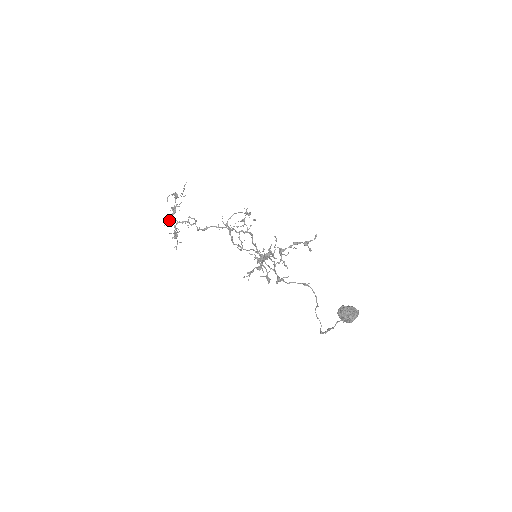
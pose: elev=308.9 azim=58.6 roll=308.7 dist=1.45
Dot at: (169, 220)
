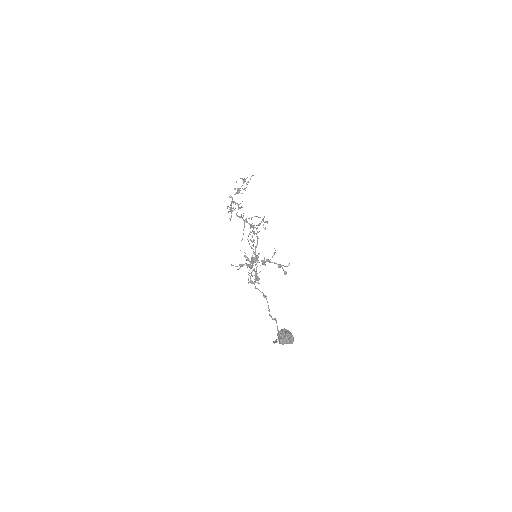
Dot at: occluded
